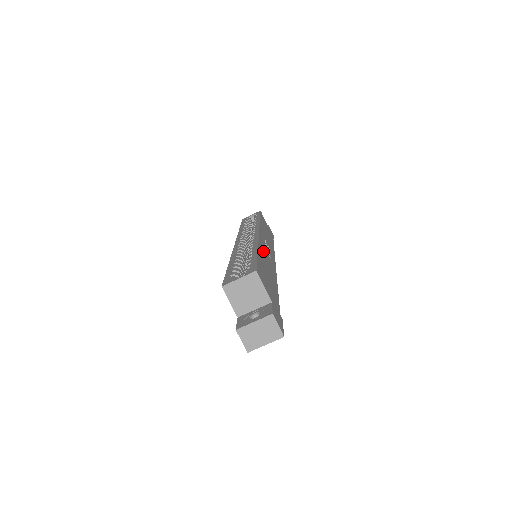
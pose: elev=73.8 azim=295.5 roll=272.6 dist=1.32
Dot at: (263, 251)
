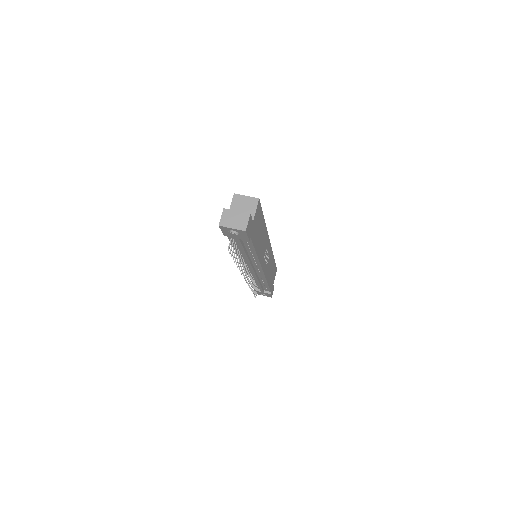
Dot at: (265, 238)
